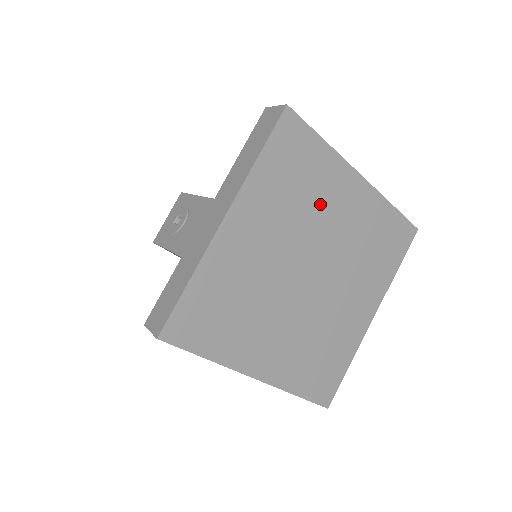
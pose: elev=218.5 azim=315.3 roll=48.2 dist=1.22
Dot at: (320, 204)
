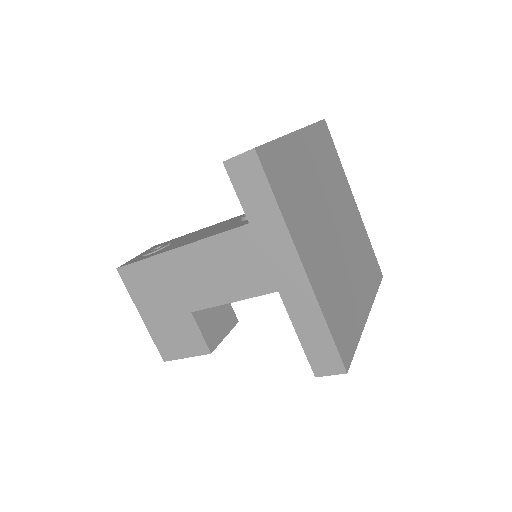
Dot at: (338, 189)
